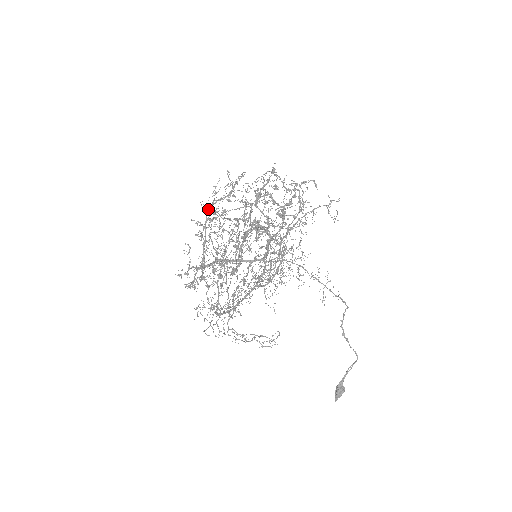
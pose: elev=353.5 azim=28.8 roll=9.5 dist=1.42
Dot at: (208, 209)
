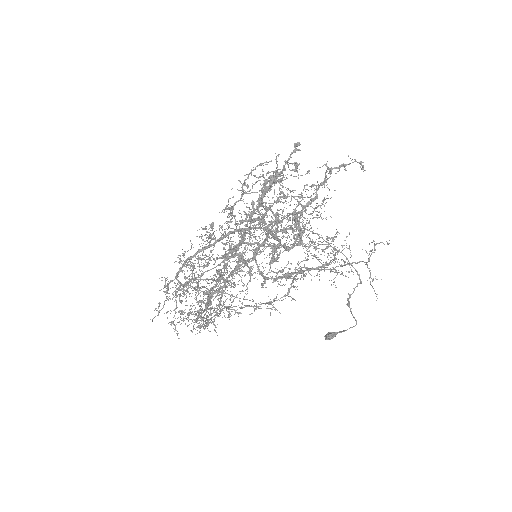
Dot at: (188, 281)
